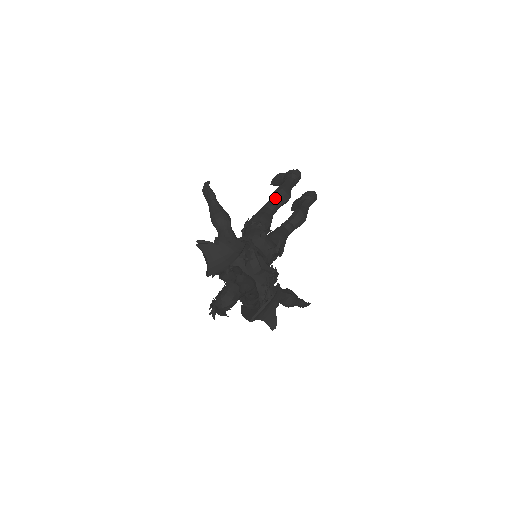
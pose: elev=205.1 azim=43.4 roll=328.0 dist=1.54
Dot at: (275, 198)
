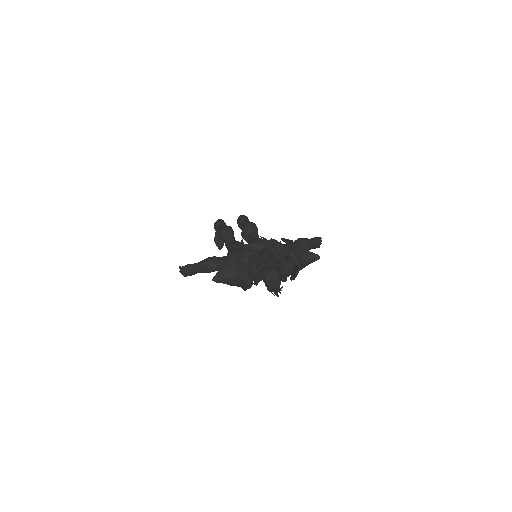
Dot at: (224, 236)
